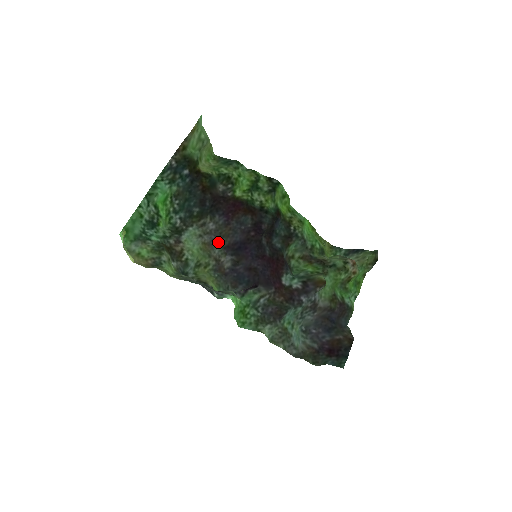
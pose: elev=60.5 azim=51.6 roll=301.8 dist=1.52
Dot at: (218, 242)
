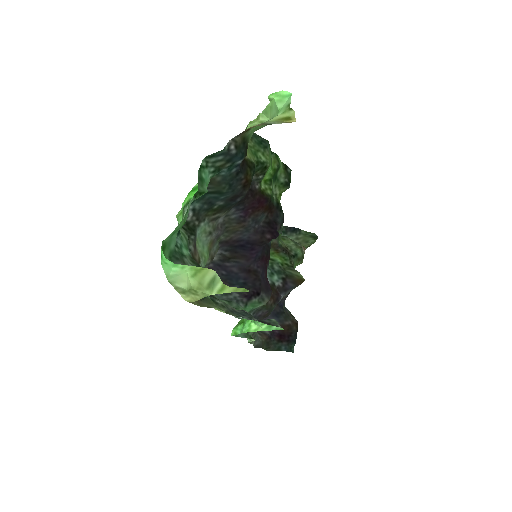
Dot at: (219, 237)
